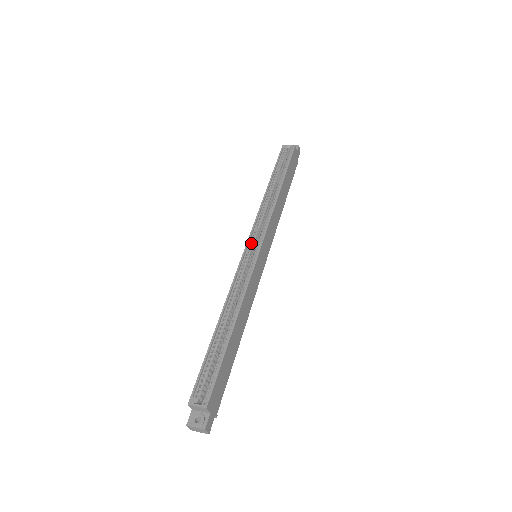
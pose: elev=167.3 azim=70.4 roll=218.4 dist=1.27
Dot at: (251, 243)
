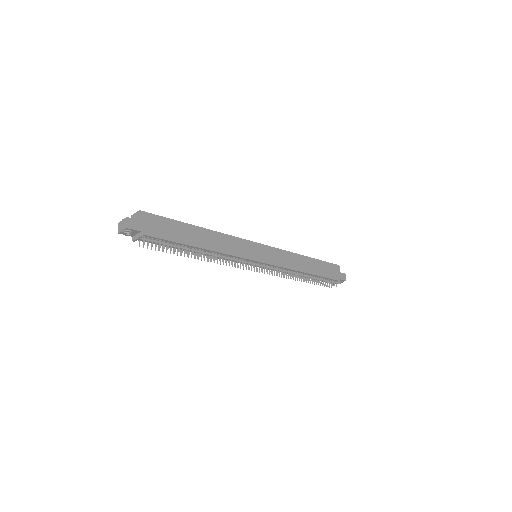
Dot at: occluded
